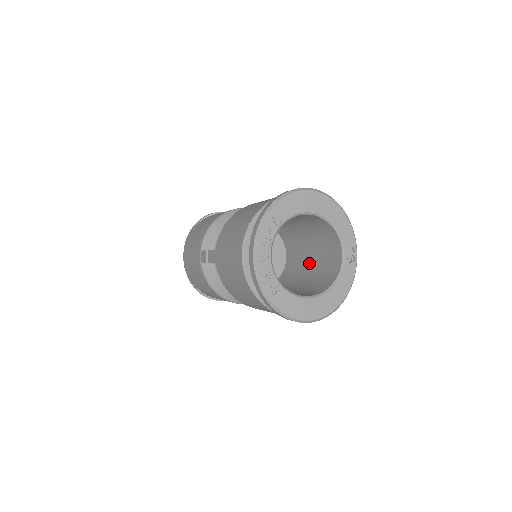
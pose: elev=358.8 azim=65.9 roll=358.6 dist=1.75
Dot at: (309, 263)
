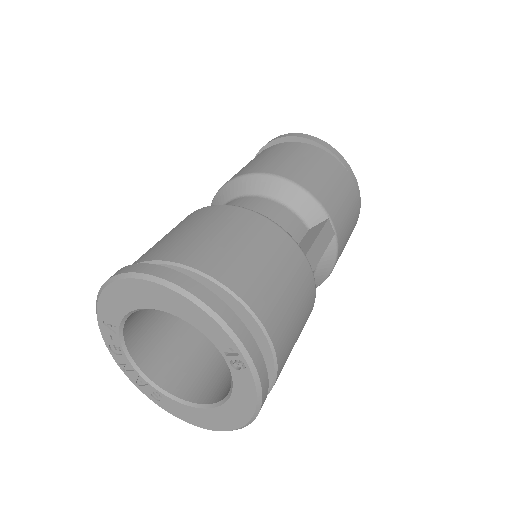
Dot at: occluded
